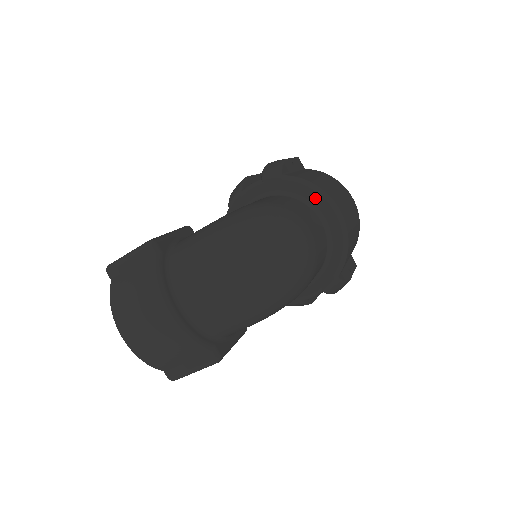
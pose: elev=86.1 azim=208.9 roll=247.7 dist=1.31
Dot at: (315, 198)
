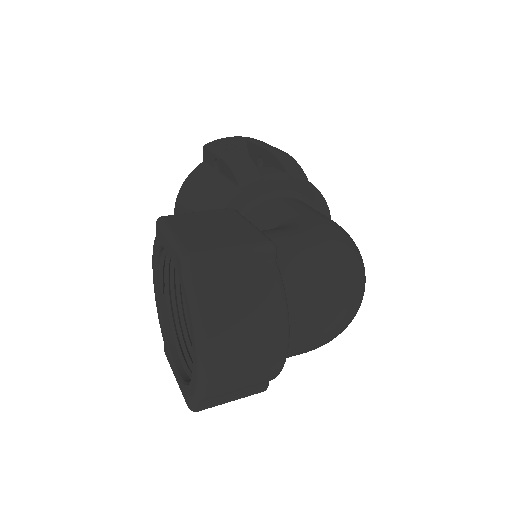
Dot at: occluded
